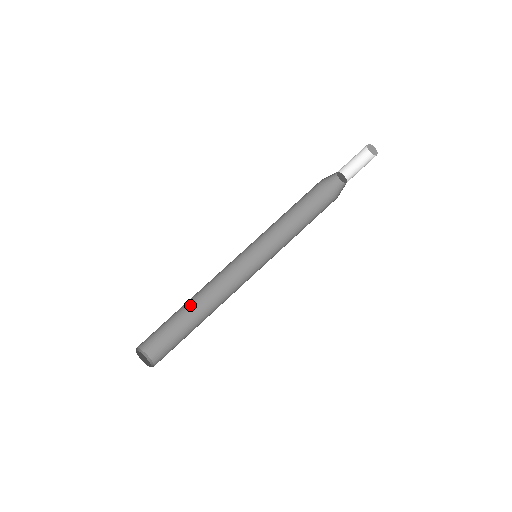
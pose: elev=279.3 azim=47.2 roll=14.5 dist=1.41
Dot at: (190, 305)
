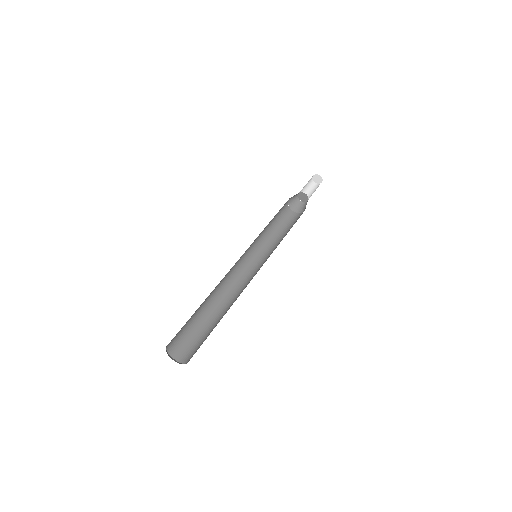
Dot at: (212, 312)
